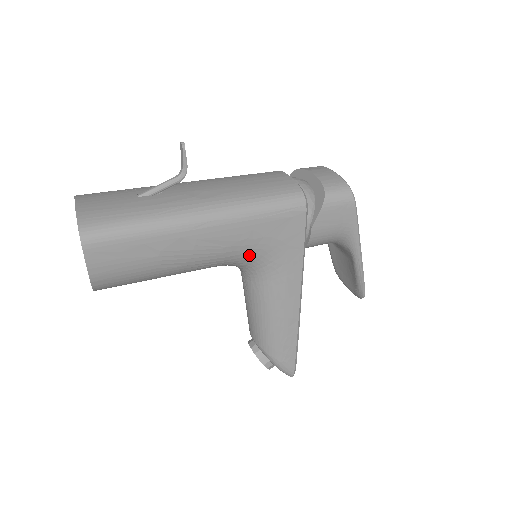
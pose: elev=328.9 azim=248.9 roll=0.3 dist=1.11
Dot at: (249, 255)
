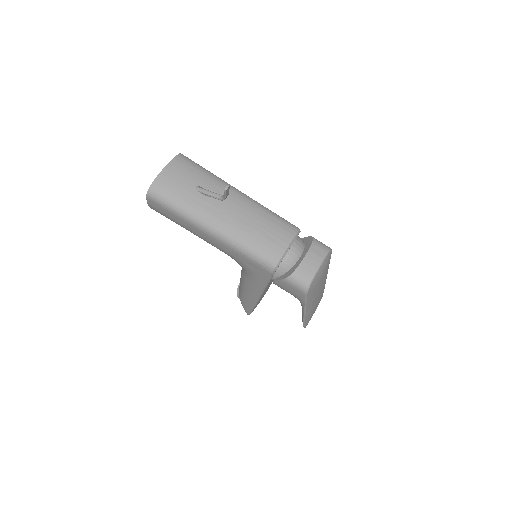
Dot at: (235, 260)
